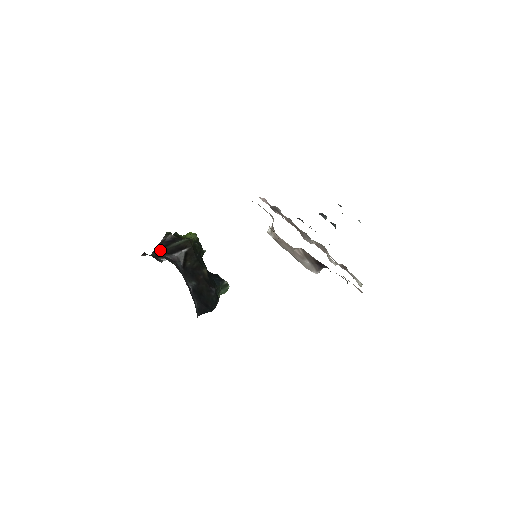
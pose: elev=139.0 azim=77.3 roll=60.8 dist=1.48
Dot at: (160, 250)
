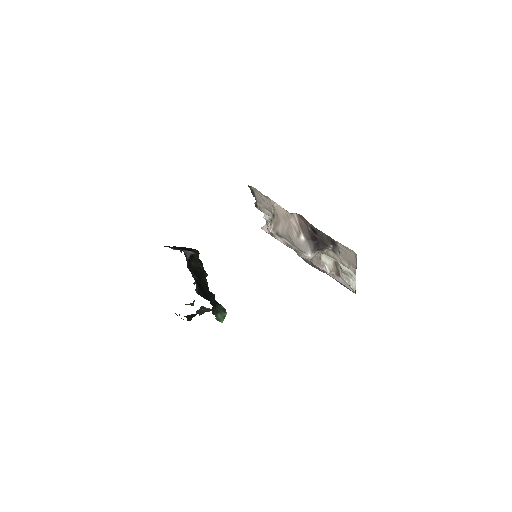
Dot at: occluded
